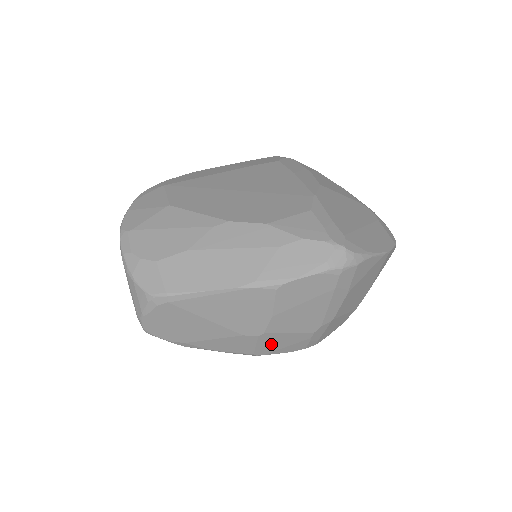
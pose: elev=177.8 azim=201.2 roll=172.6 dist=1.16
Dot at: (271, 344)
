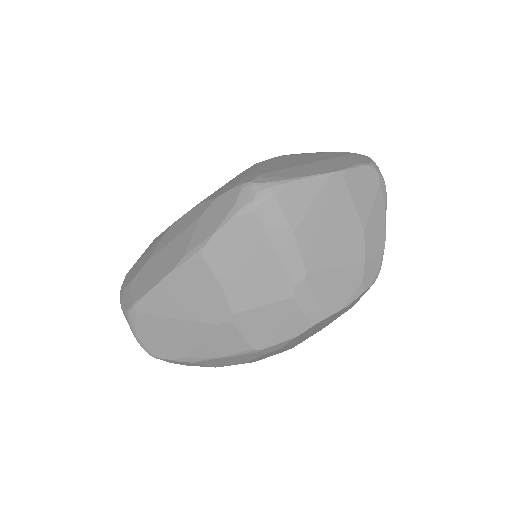
Dot at: (258, 329)
